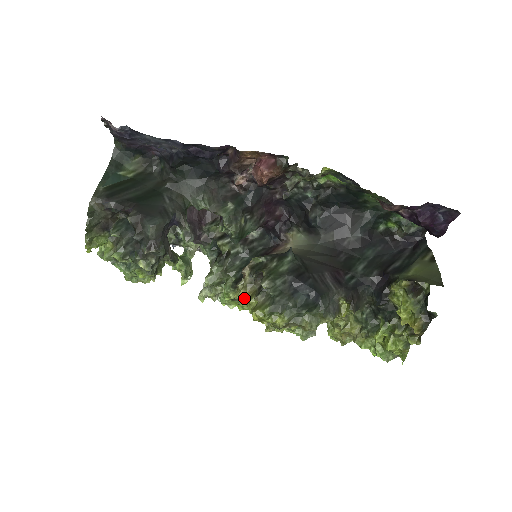
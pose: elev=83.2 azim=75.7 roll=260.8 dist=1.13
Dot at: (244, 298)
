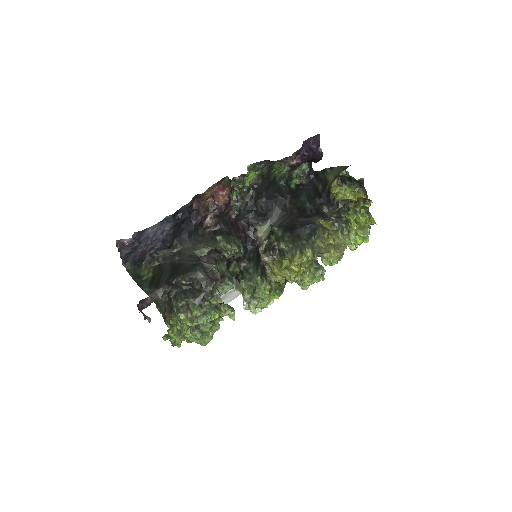
Dot at: (279, 269)
